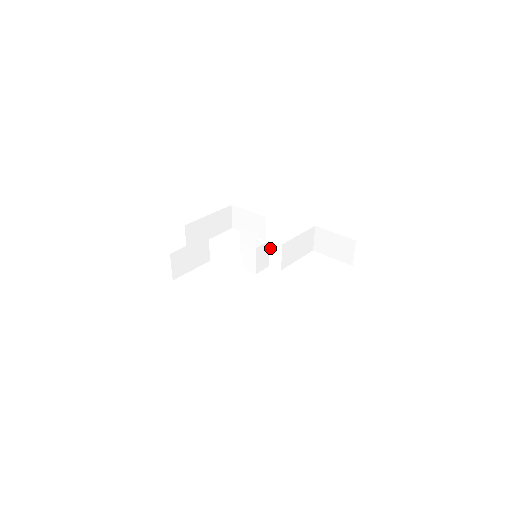
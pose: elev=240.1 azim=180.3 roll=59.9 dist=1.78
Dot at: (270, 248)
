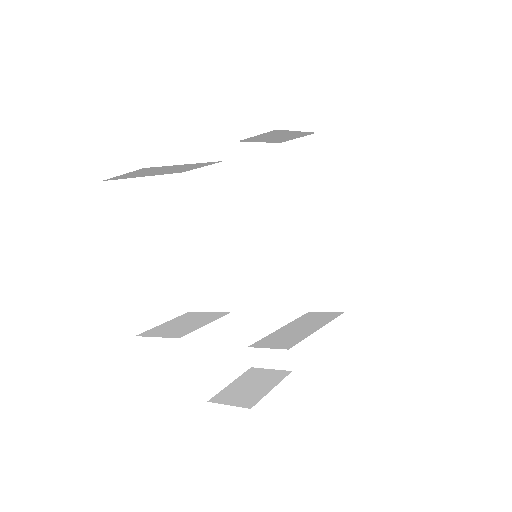
Dot at: occluded
